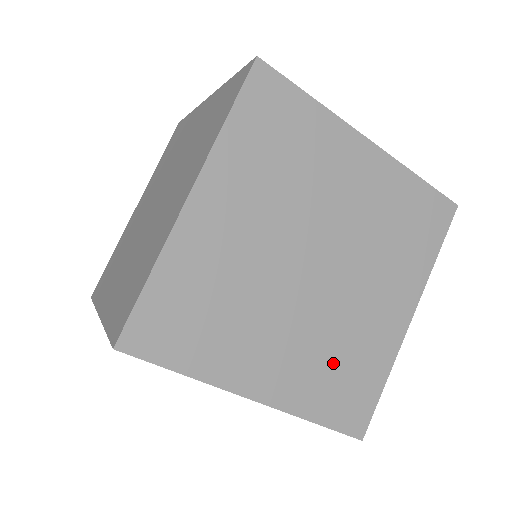
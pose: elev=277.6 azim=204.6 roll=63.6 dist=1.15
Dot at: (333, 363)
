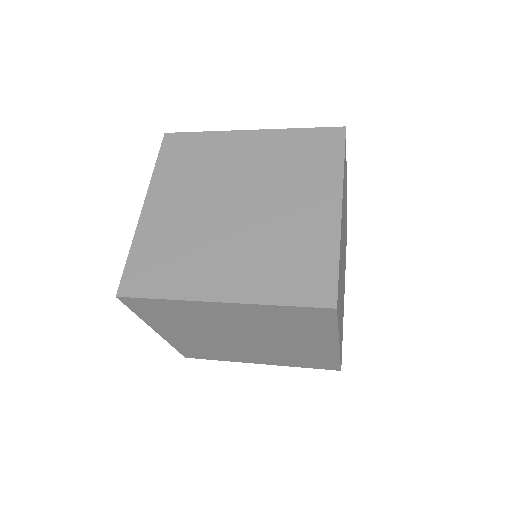
Dot at: (279, 259)
